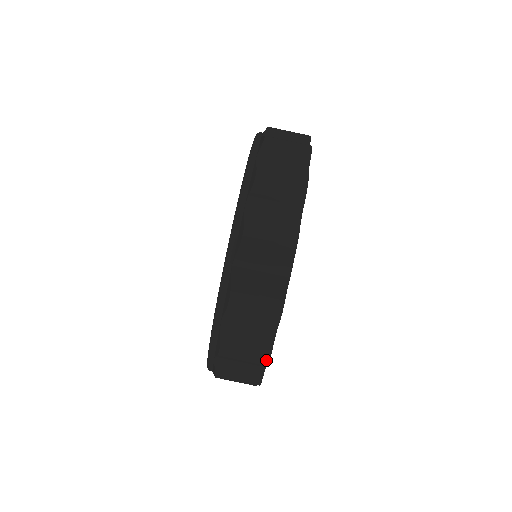
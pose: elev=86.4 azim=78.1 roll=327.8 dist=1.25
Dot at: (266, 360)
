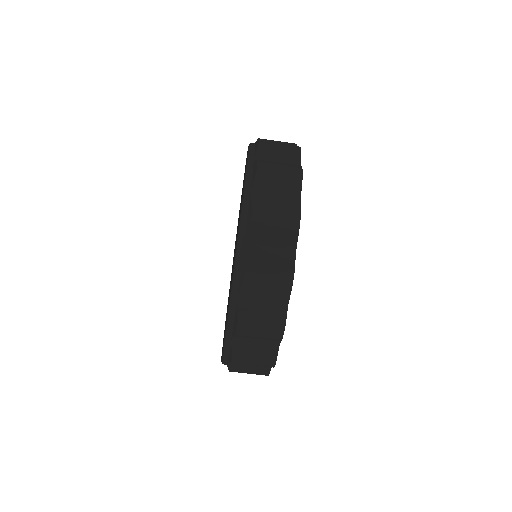
Dot at: (266, 375)
